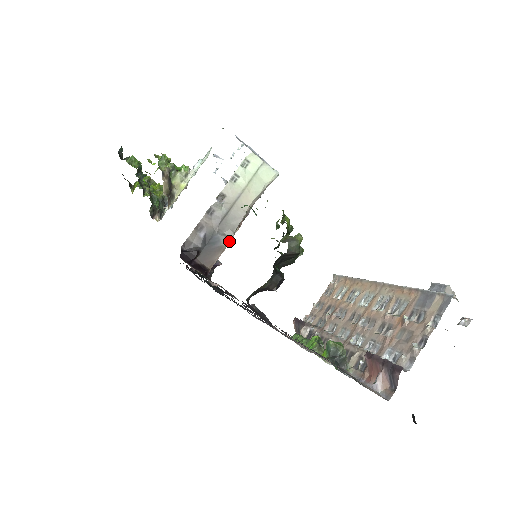
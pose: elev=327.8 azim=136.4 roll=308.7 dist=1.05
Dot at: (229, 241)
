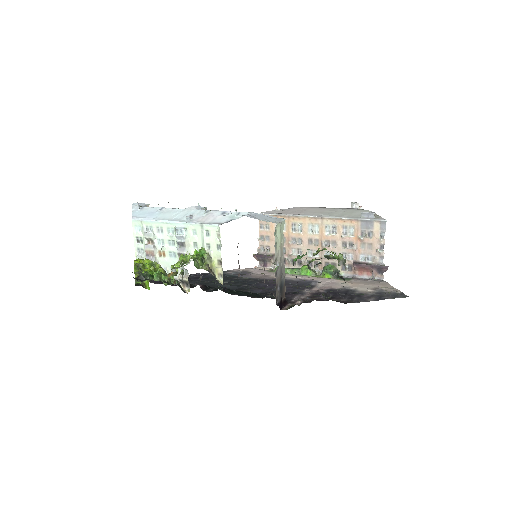
Dot at: occluded
